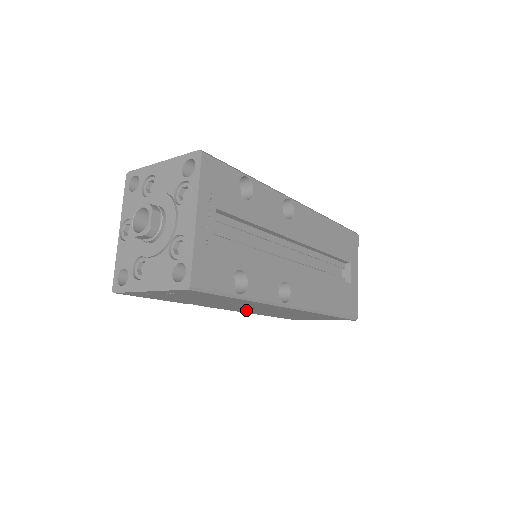
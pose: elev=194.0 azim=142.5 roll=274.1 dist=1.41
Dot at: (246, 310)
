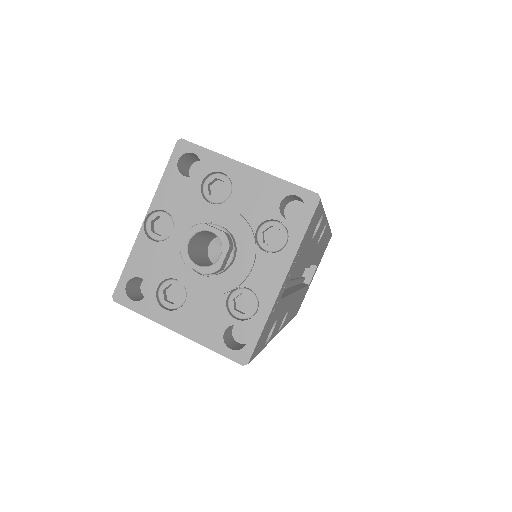
Dot at: occluded
